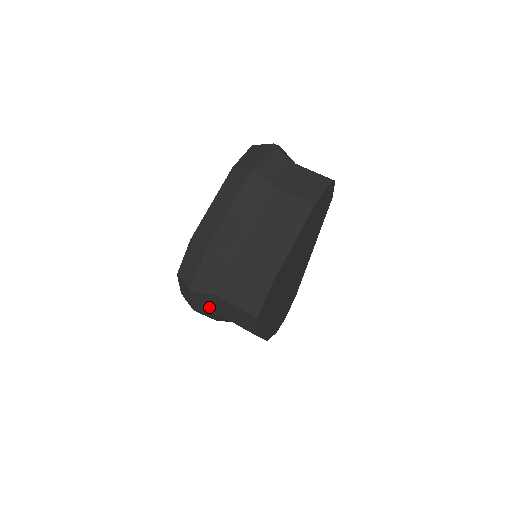
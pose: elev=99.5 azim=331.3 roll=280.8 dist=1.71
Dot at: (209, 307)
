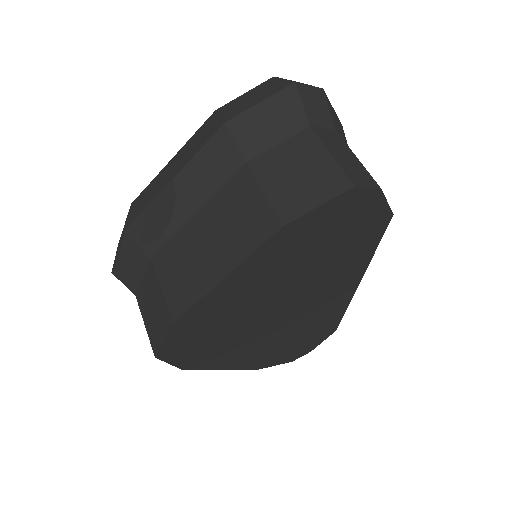
Dot at: occluded
